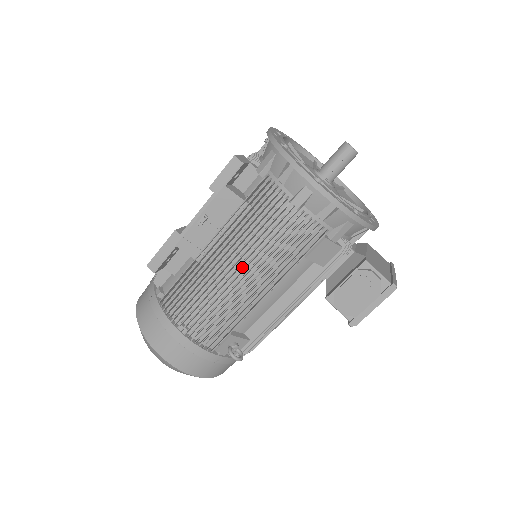
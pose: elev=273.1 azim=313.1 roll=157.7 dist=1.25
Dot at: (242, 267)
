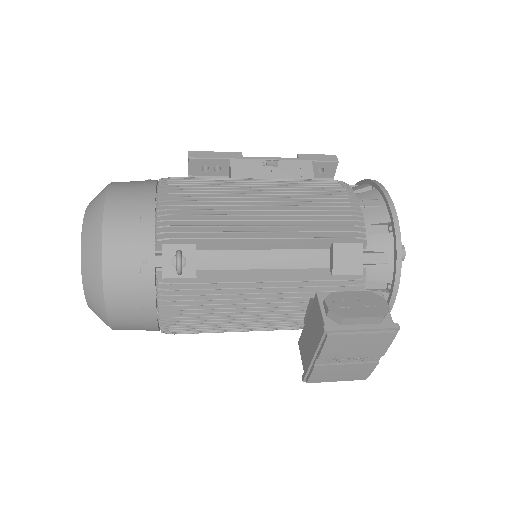
Dot at: occluded
